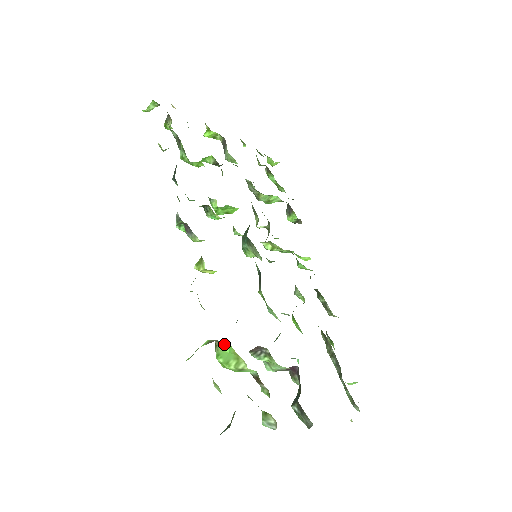
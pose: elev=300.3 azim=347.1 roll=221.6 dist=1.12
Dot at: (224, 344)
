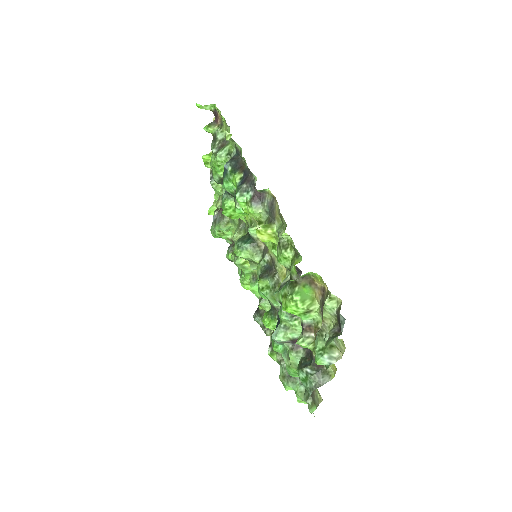
Dot at: (304, 285)
